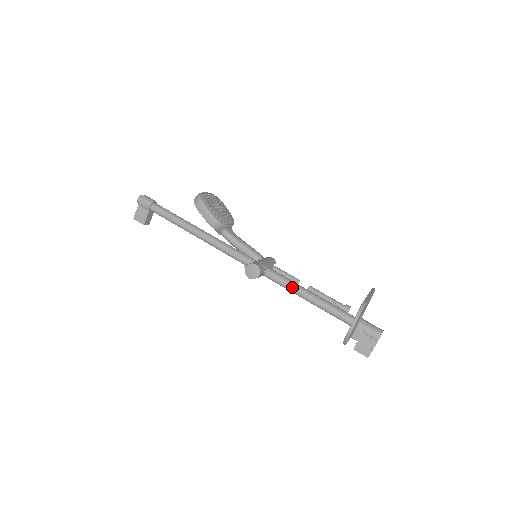
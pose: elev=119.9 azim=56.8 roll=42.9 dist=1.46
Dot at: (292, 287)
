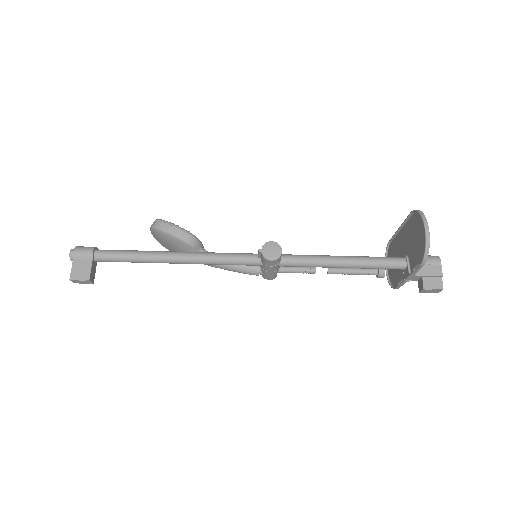
Dot at: (320, 258)
